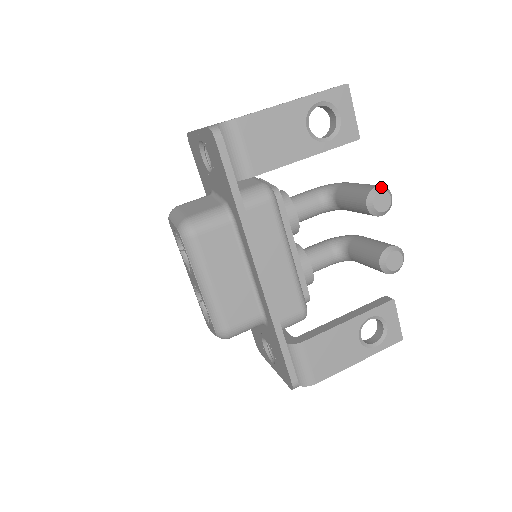
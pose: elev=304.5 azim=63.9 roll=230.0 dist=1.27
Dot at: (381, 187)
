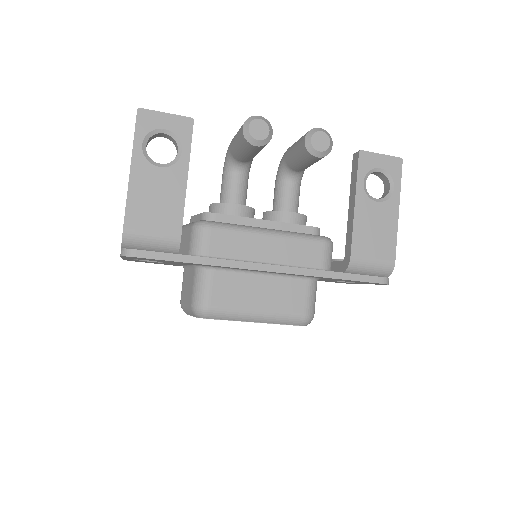
Dot at: (245, 124)
